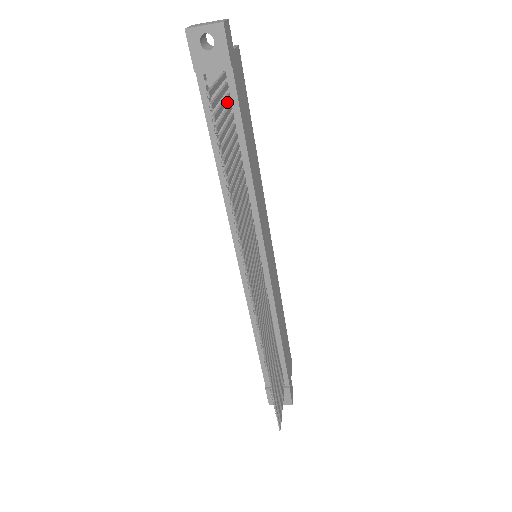
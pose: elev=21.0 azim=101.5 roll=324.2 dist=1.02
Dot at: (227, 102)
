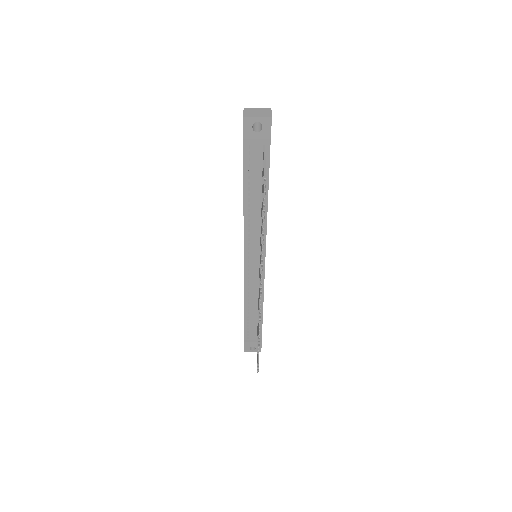
Dot at: occluded
